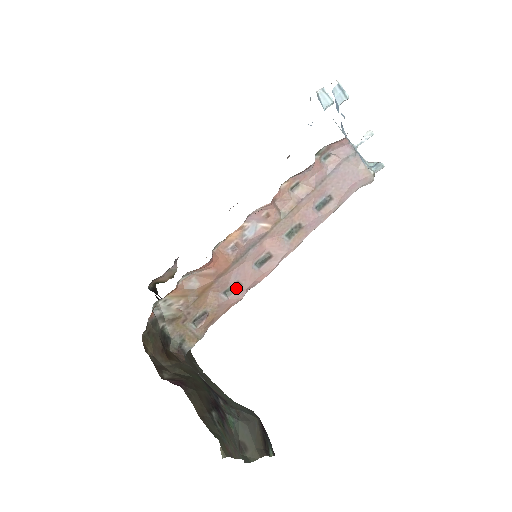
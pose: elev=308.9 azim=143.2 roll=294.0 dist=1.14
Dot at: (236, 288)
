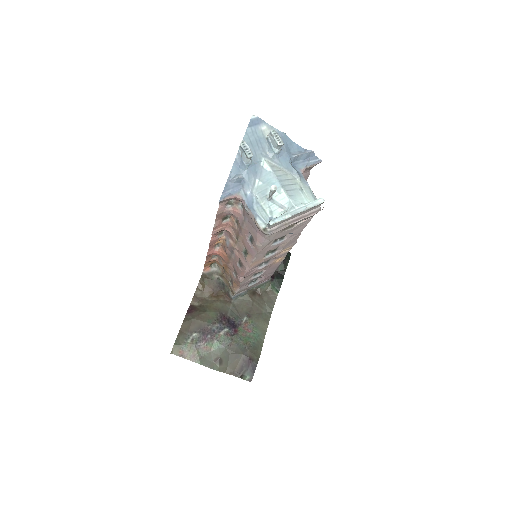
Dot at: (236, 273)
